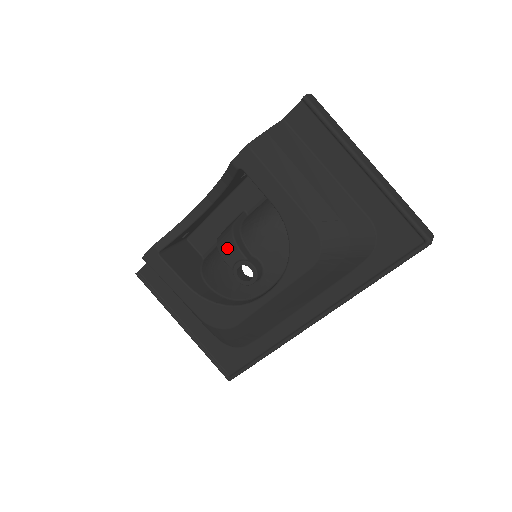
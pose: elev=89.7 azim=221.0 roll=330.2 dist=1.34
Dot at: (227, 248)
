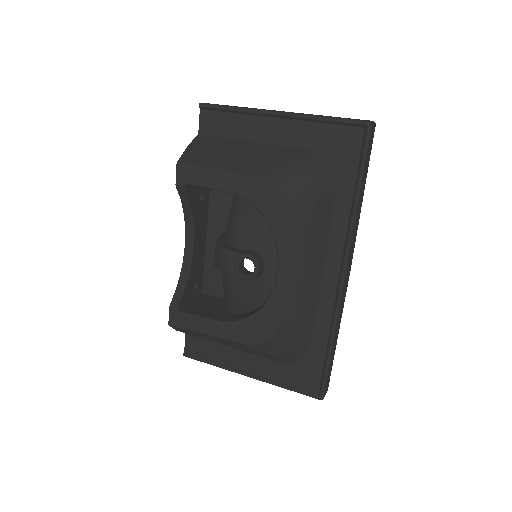
Dot at: (221, 259)
